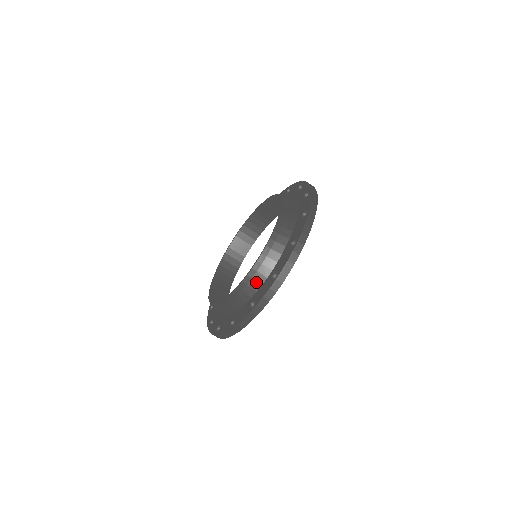
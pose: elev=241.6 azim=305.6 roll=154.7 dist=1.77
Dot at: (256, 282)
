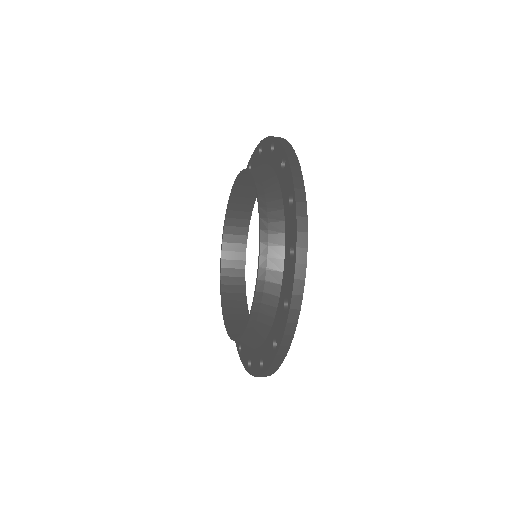
Dot at: (257, 337)
